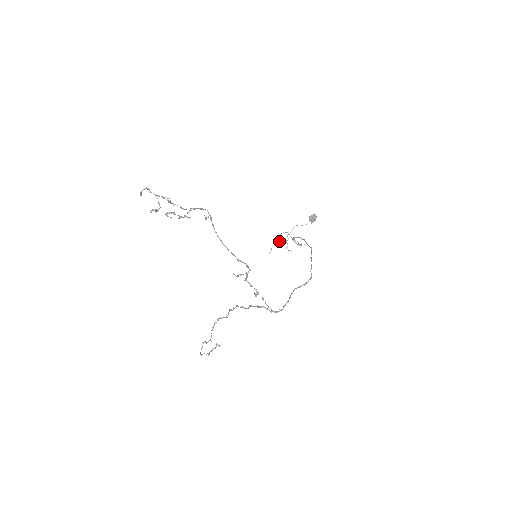
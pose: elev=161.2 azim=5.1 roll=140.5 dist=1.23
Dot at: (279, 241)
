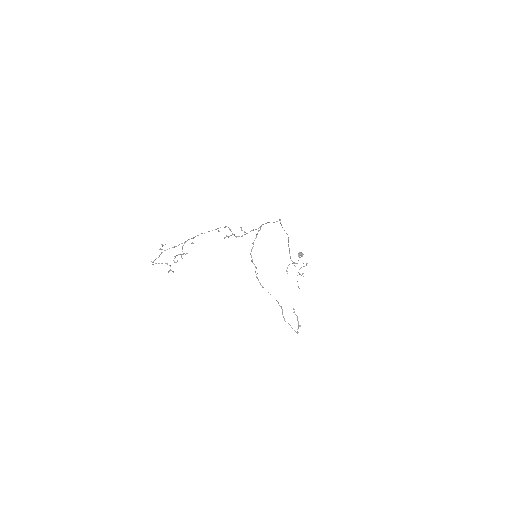
Dot at: occluded
